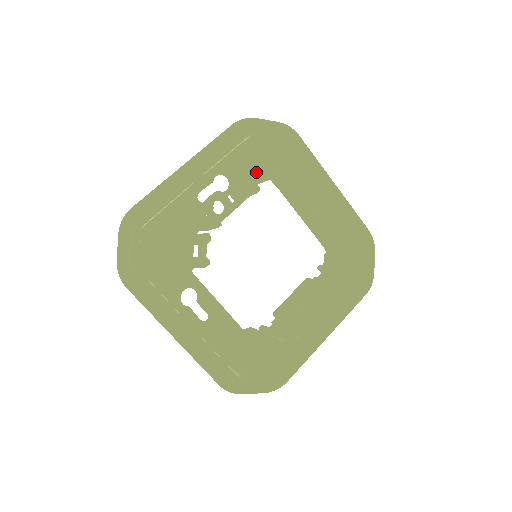
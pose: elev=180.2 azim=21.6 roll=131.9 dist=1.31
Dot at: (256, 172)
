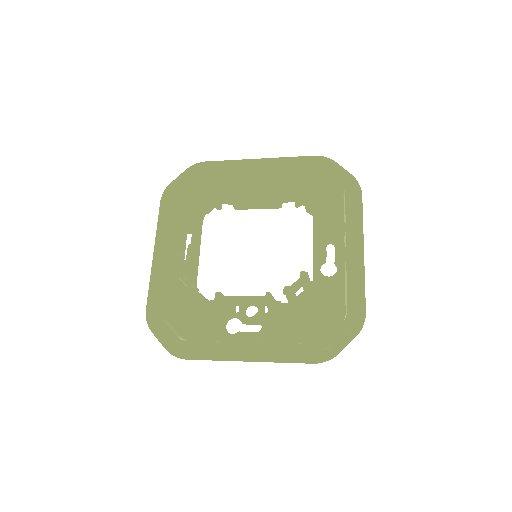
Dot at: occluded
